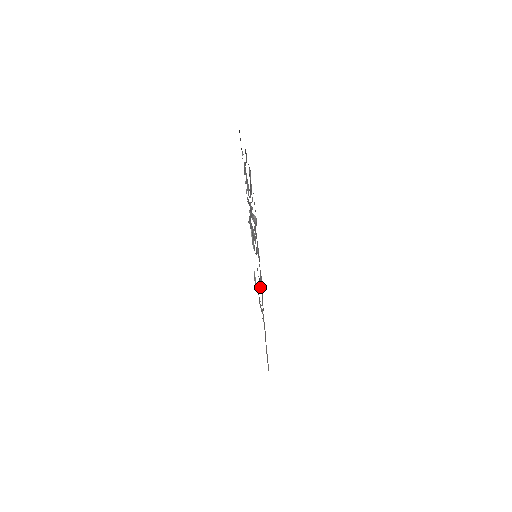
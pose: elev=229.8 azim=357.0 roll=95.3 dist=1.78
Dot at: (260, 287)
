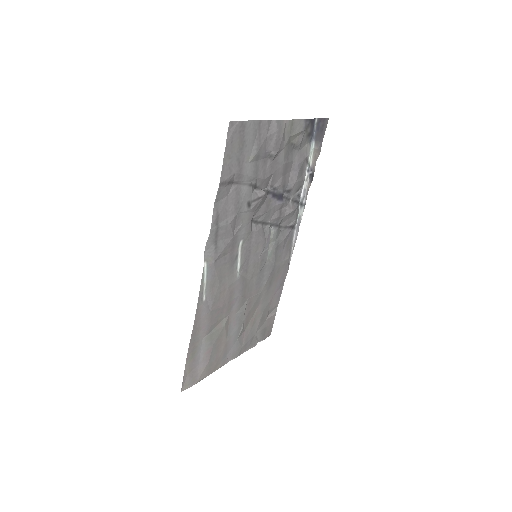
Dot at: (205, 258)
